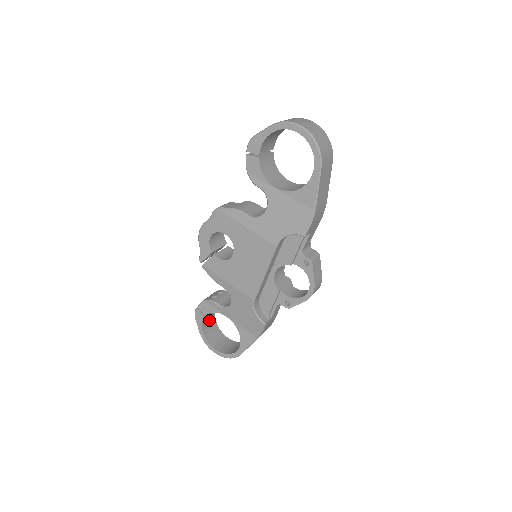
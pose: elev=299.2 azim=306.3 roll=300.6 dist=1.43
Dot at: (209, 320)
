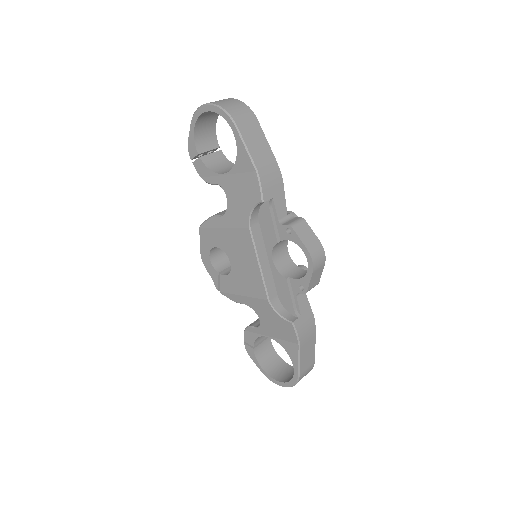
Dot at: (266, 354)
